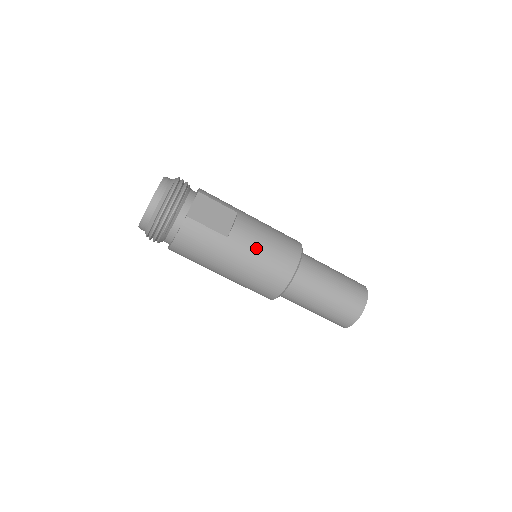
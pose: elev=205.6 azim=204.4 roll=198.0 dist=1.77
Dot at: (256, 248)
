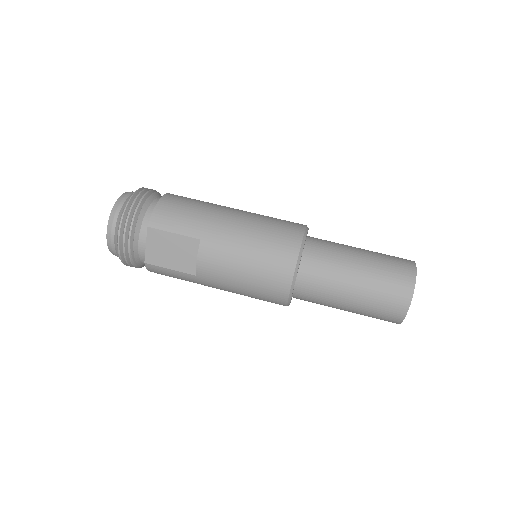
Dot at: (231, 282)
